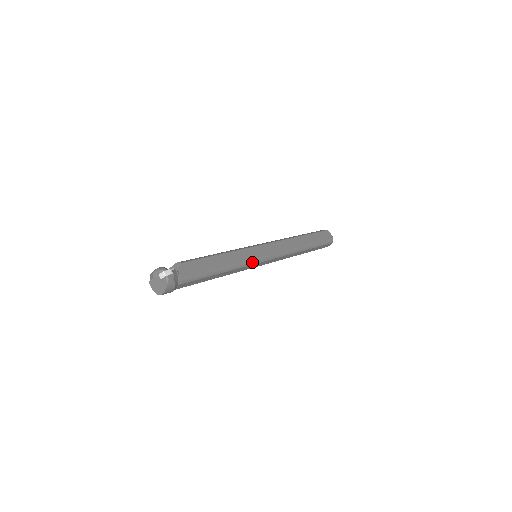
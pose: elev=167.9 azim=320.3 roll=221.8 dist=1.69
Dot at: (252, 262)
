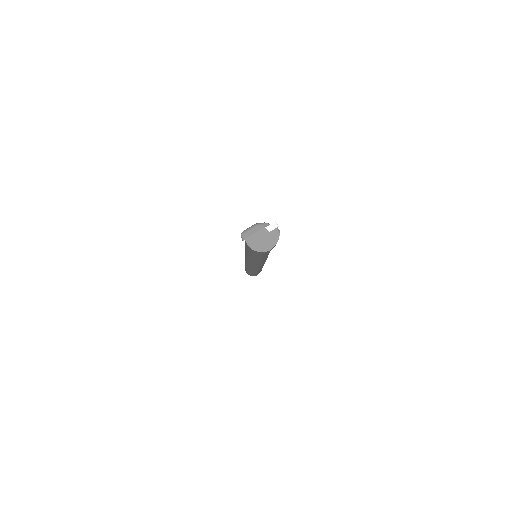
Dot at: occluded
